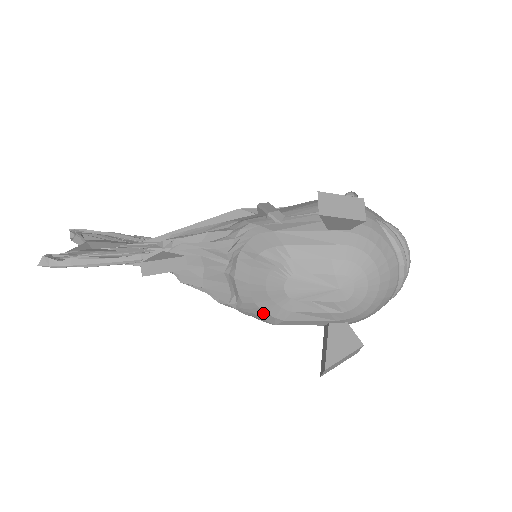
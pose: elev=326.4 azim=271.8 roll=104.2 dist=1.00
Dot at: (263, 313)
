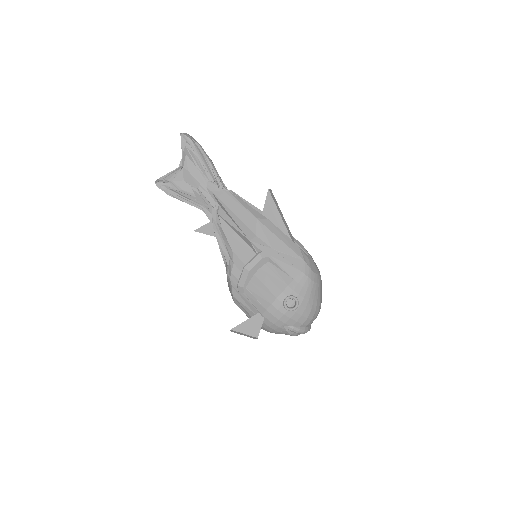
Dot at: occluded
